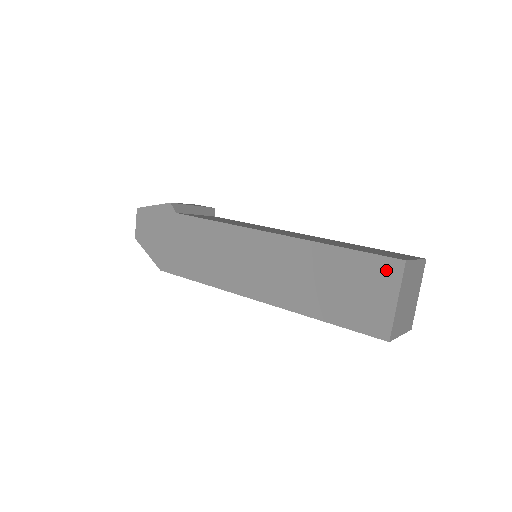
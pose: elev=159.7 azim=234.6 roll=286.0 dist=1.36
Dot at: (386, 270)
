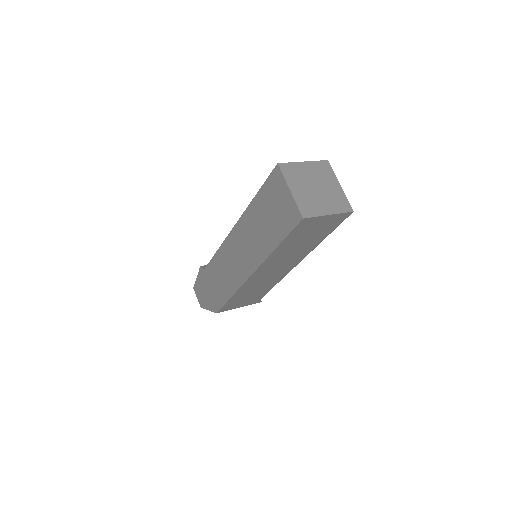
Dot at: (276, 180)
